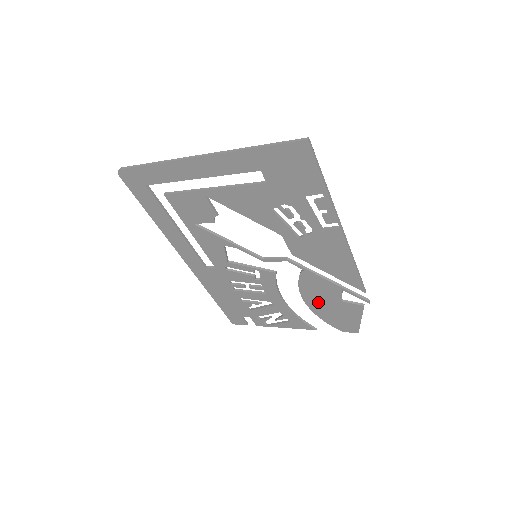
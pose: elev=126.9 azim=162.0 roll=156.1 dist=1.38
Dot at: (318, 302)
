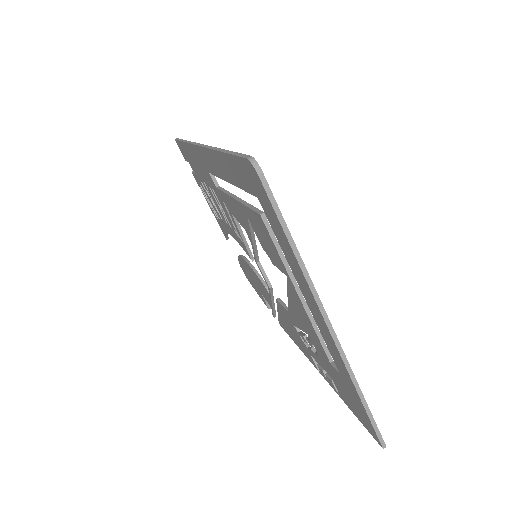
Dot at: (250, 272)
